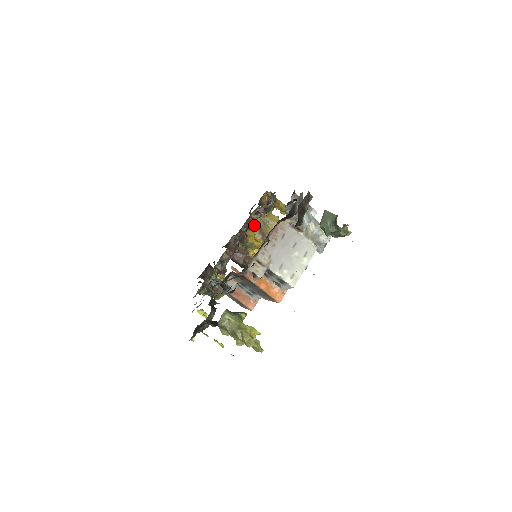
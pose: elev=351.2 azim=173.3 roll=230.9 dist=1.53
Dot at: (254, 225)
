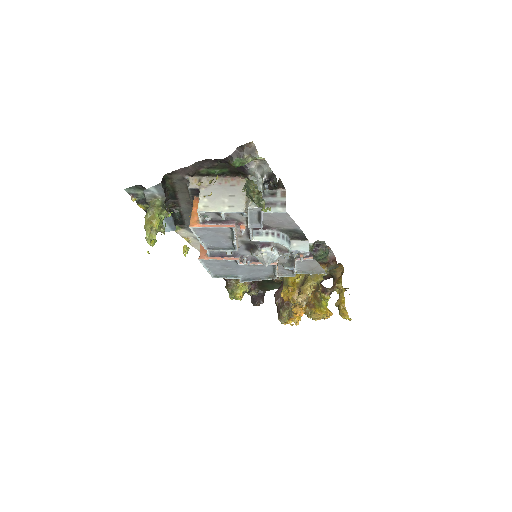
Dot at: occluded
